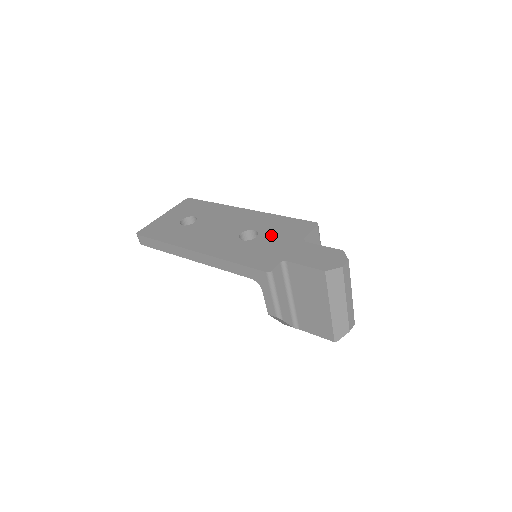
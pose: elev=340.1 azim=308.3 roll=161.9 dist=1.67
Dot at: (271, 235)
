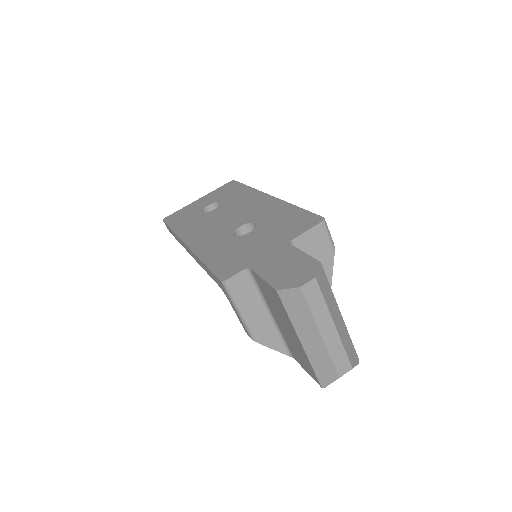
Dot at: (264, 231)
